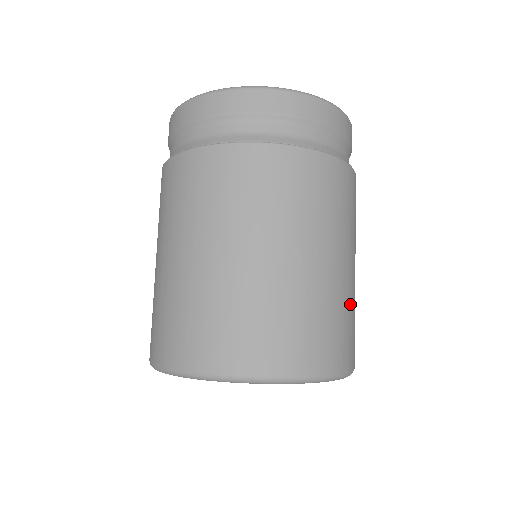
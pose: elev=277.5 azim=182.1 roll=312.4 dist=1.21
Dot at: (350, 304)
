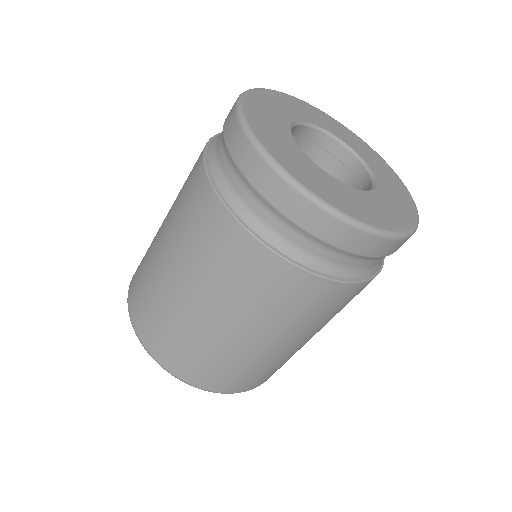
Dot at: occluded
